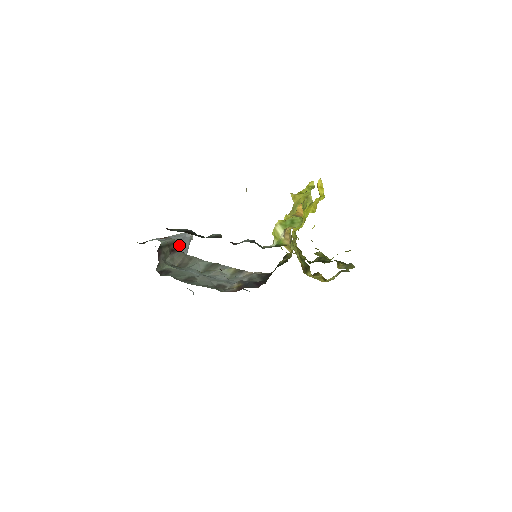
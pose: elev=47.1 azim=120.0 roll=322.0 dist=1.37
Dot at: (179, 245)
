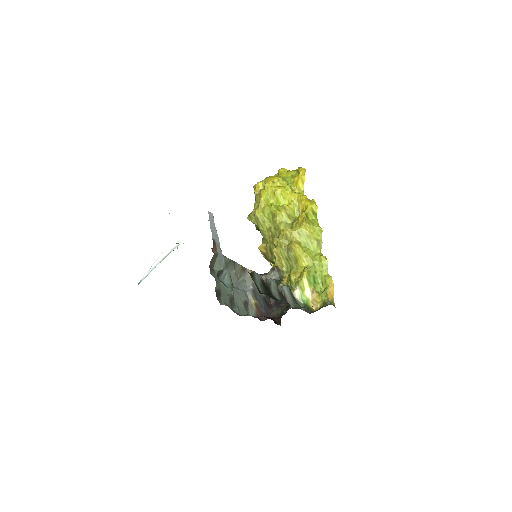
Dot at: occluded
